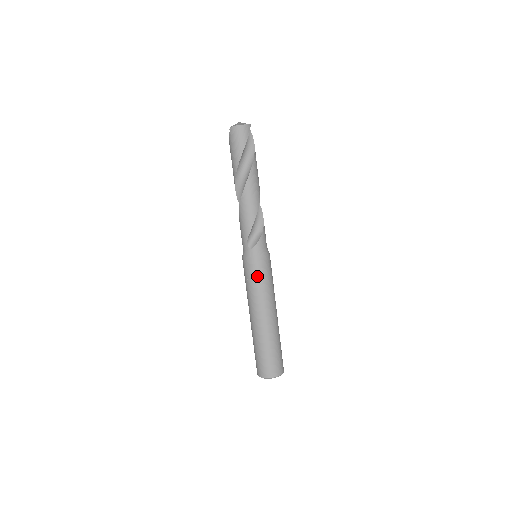
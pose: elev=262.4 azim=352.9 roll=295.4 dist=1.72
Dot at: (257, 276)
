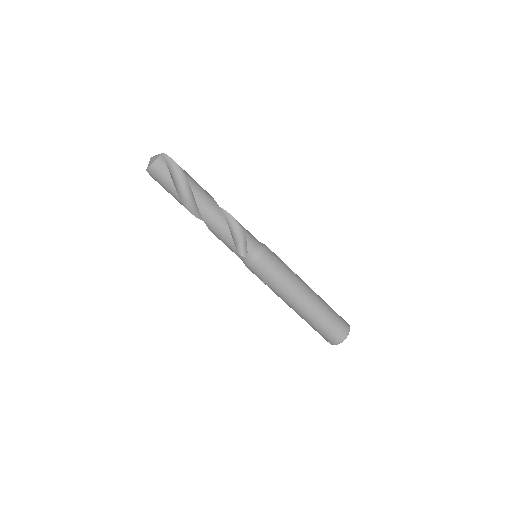
Dot at: (268, 275)
